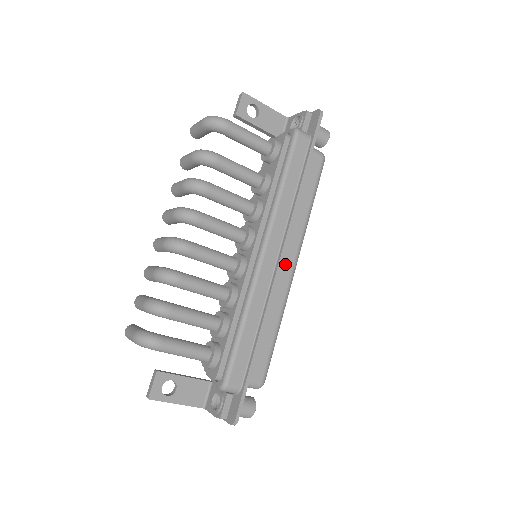
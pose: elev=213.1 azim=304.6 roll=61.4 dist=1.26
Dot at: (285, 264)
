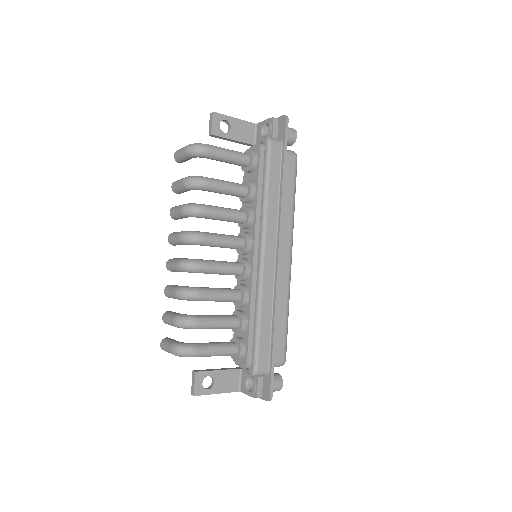
Dot at: (282, 258)
